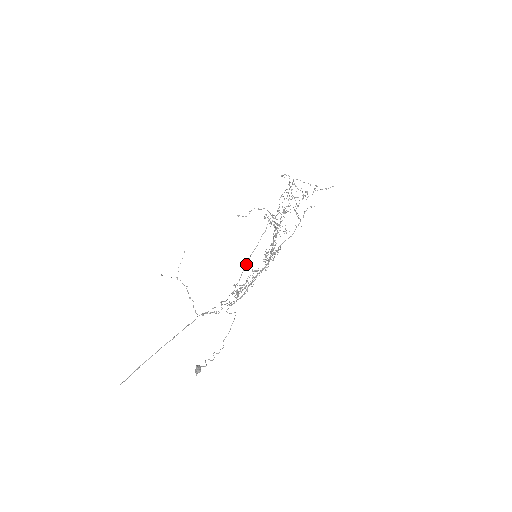
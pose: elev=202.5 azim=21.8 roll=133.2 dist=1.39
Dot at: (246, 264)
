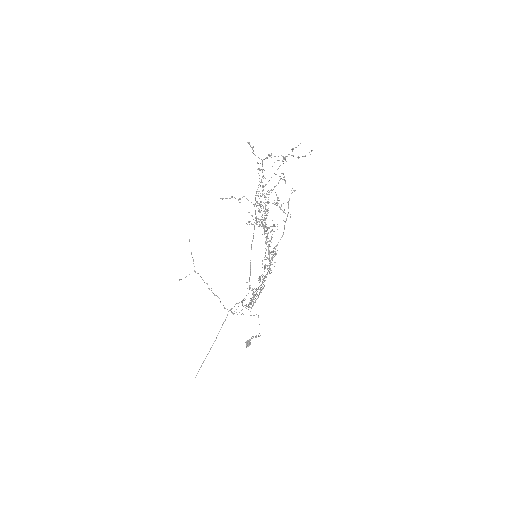
Dot at: occluded
